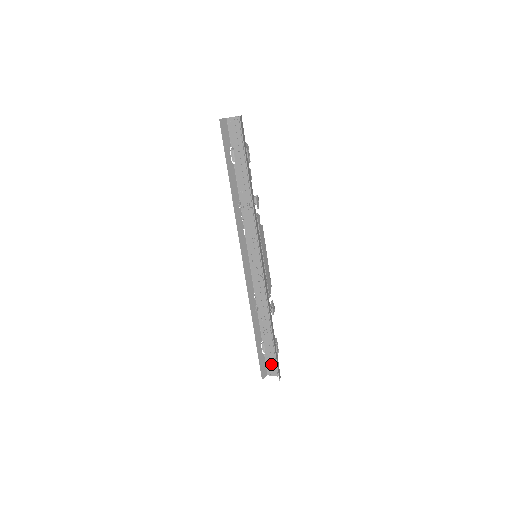
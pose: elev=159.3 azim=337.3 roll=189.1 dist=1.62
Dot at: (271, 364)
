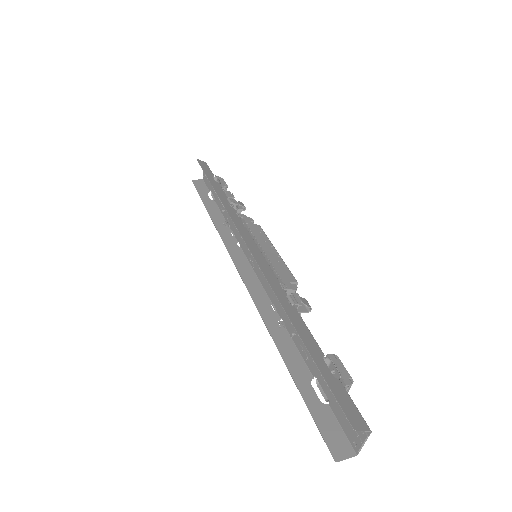
Dot at: (344, 415)
